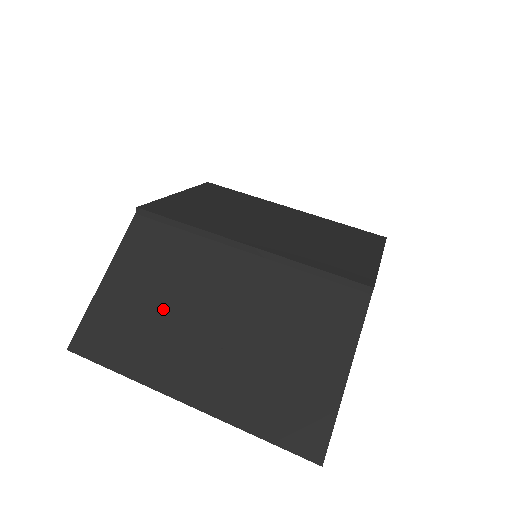
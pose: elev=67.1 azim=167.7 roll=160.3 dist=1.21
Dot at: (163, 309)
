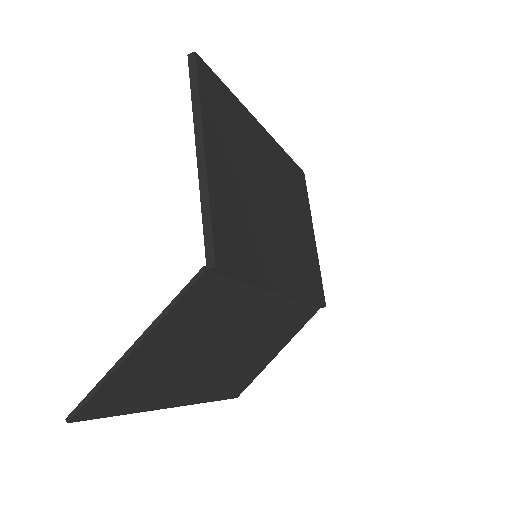
Dot at: (189, 355)
